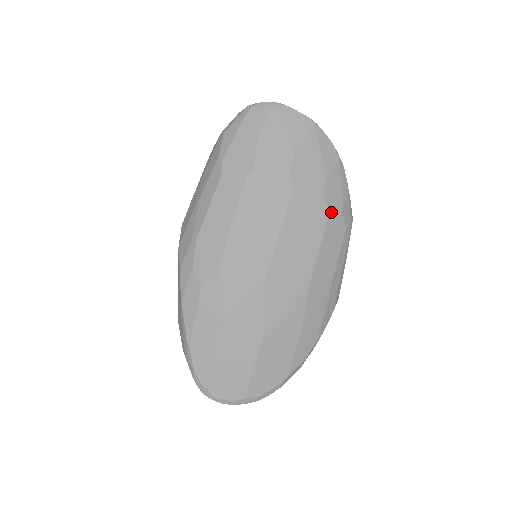
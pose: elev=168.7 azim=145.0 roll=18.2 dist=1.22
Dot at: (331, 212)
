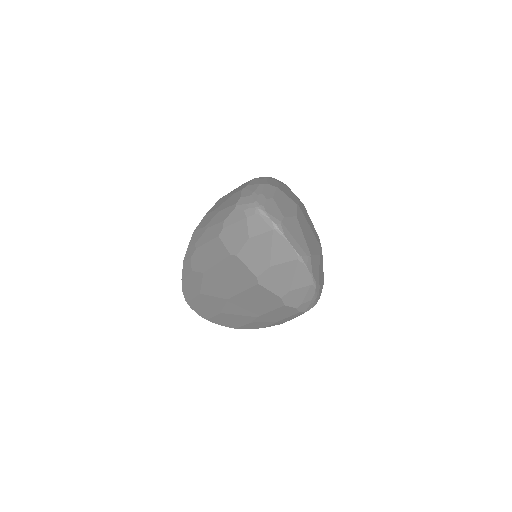
Dot at: (285, 305)
